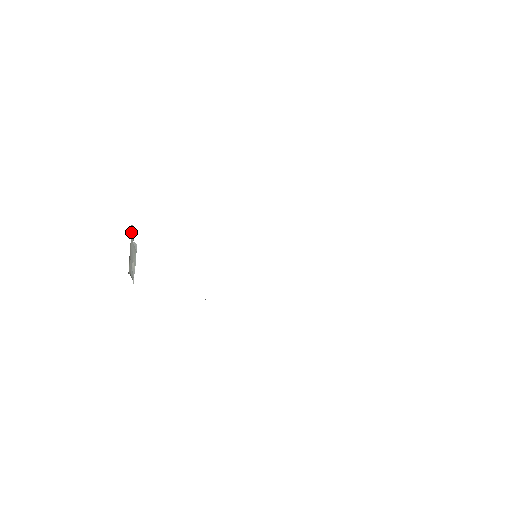
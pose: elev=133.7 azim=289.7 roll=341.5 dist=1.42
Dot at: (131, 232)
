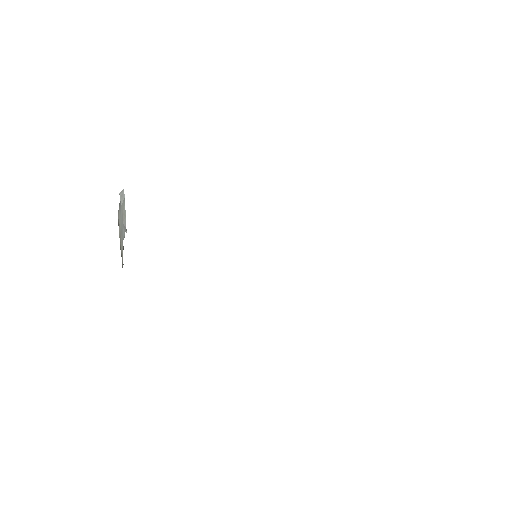
Dot at: (119, 226)
